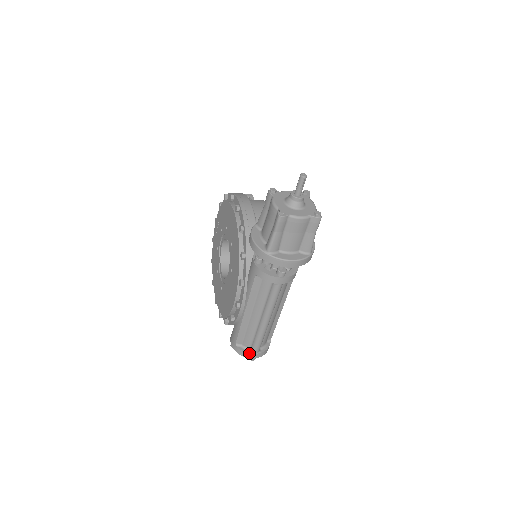
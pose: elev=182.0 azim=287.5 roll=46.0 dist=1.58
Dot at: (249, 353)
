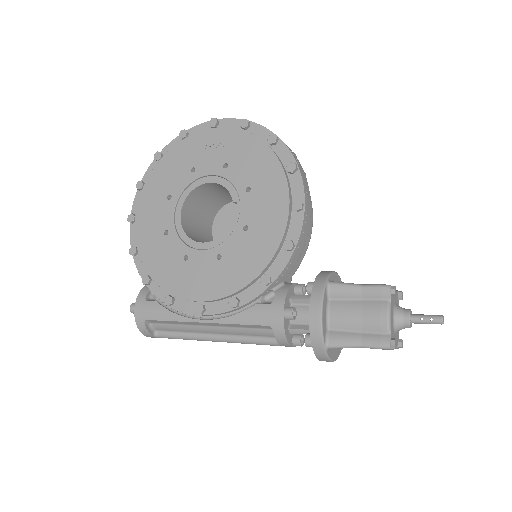
Dot at: (153, 336)
